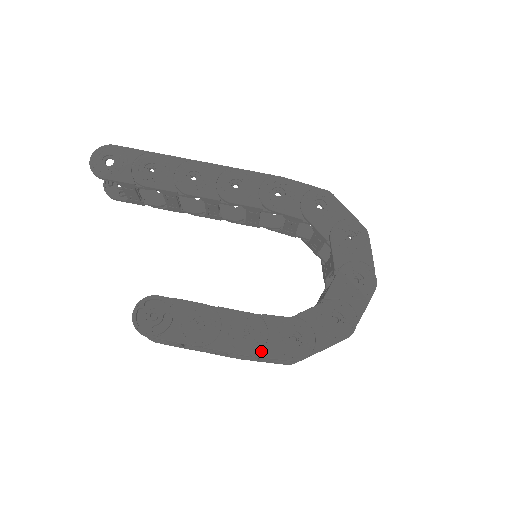
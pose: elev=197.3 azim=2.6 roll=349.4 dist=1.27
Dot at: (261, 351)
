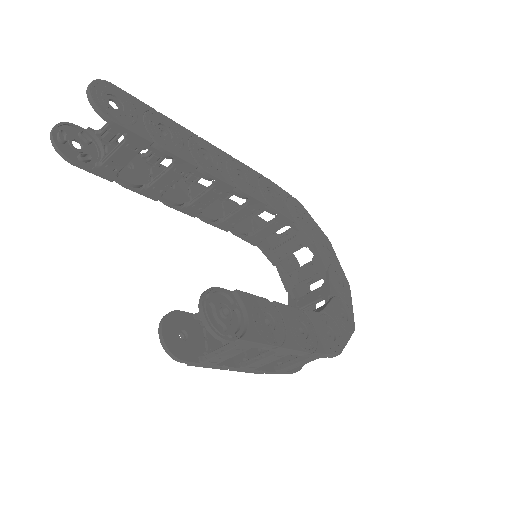
Dot at: (318, 347)
